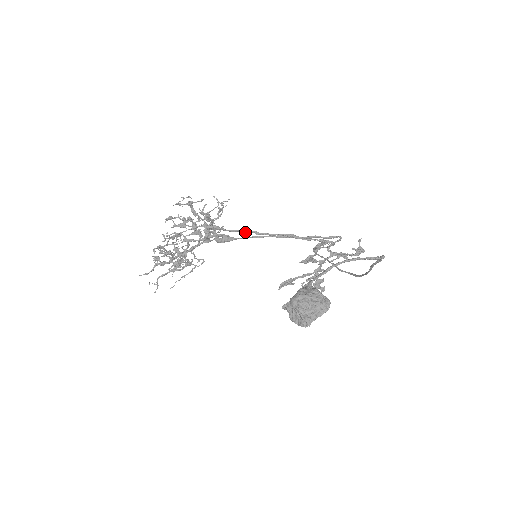
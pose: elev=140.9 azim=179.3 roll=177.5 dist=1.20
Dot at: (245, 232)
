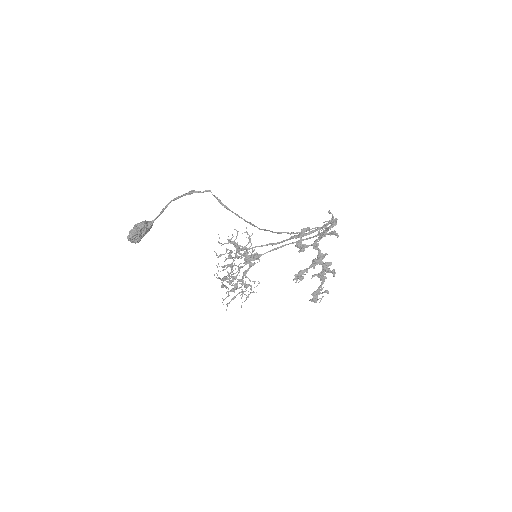
Dot at: (262, 246)
